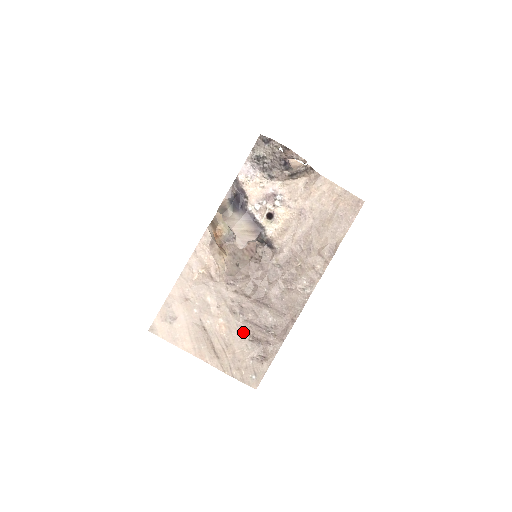
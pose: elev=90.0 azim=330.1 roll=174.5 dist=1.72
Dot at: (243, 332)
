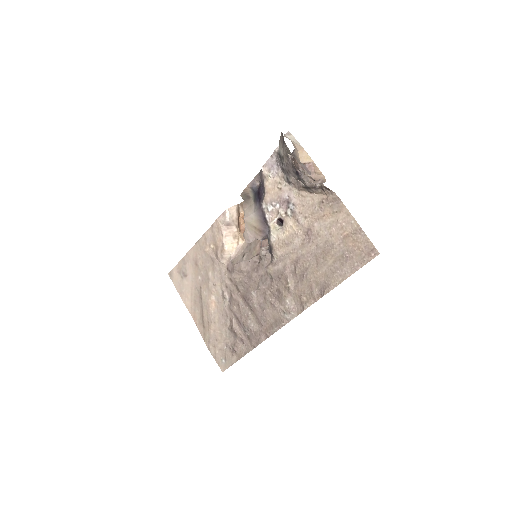
Dot at: (227, 318)
